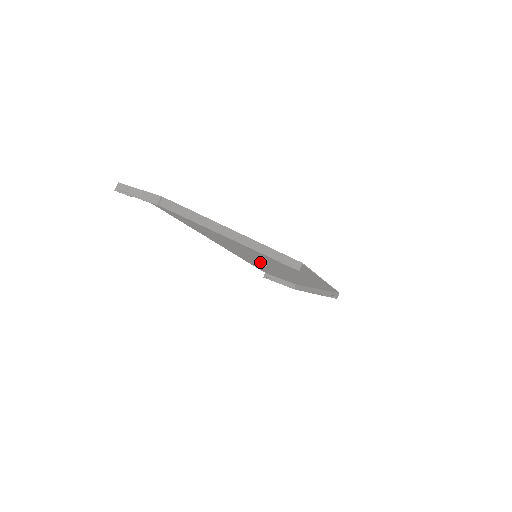
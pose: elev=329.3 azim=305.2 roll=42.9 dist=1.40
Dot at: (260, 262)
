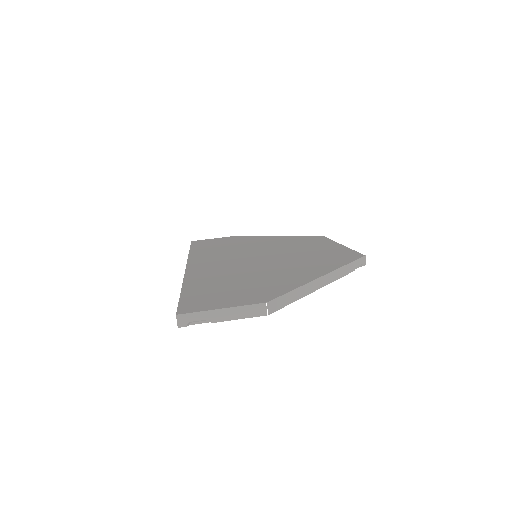
Dot at: occluded
